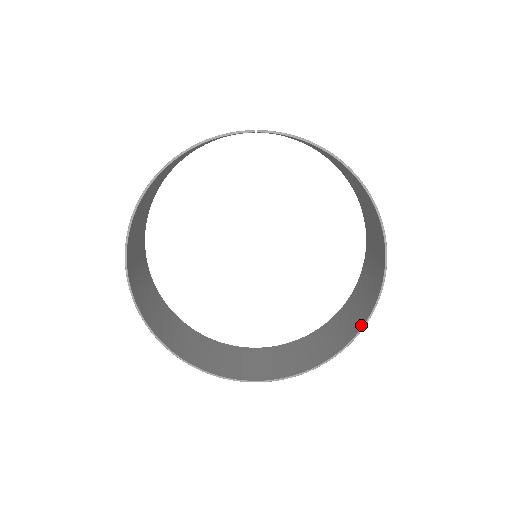
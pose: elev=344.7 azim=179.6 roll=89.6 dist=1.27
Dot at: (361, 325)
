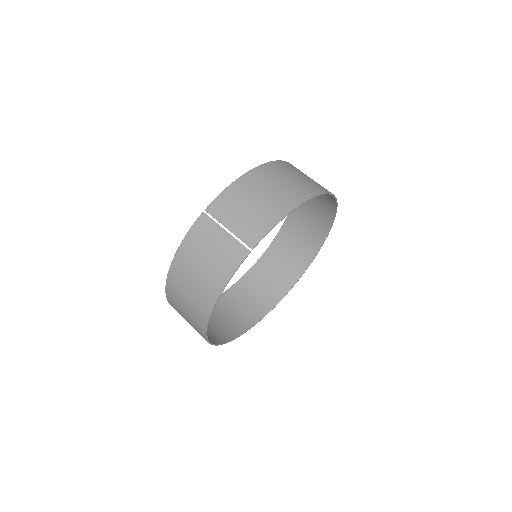
Dot at: (330, 224)
